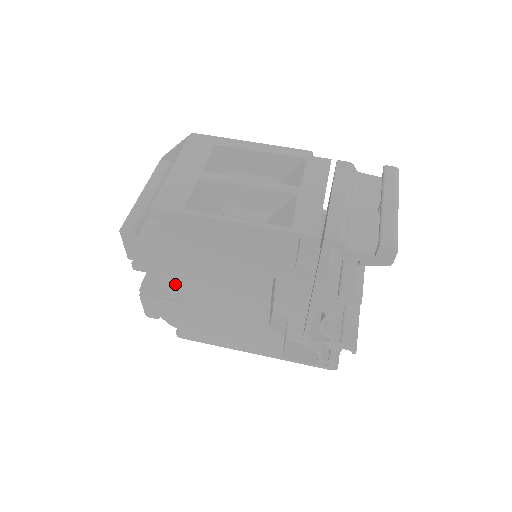
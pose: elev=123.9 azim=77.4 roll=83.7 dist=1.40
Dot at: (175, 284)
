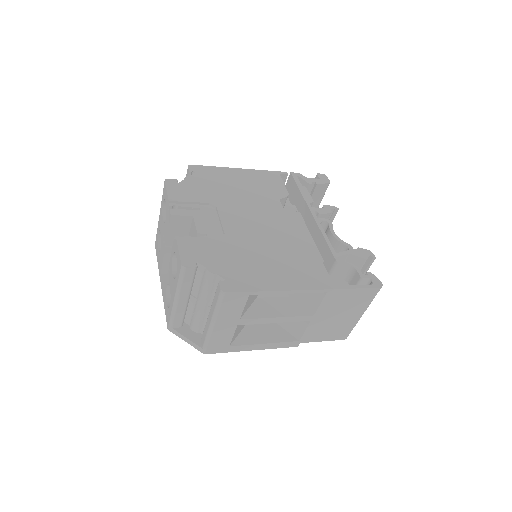
Dot at: (210, 223)
